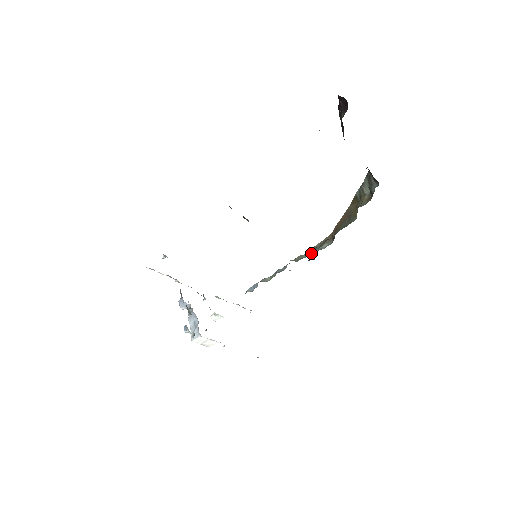
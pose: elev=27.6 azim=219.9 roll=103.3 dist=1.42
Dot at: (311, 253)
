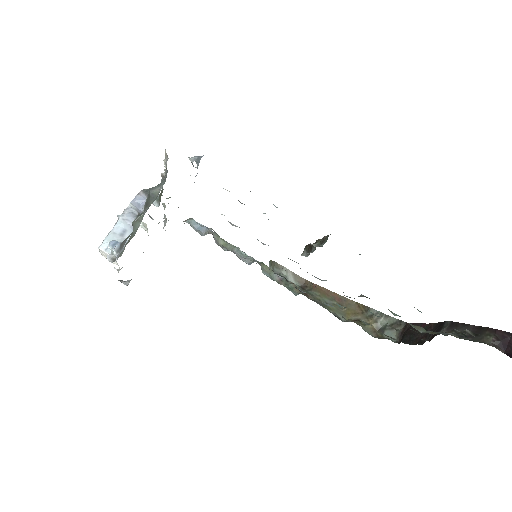
Dot at: (280, 282)
